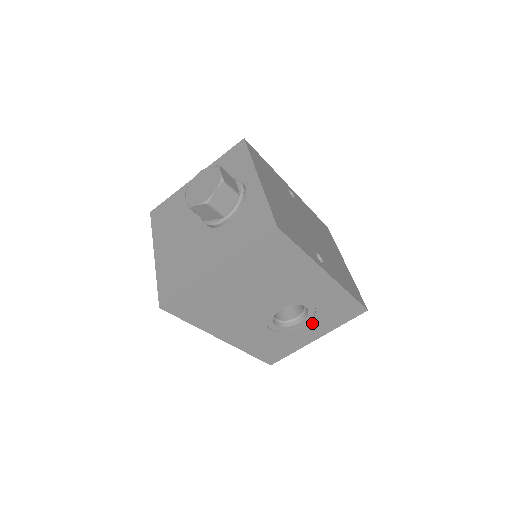
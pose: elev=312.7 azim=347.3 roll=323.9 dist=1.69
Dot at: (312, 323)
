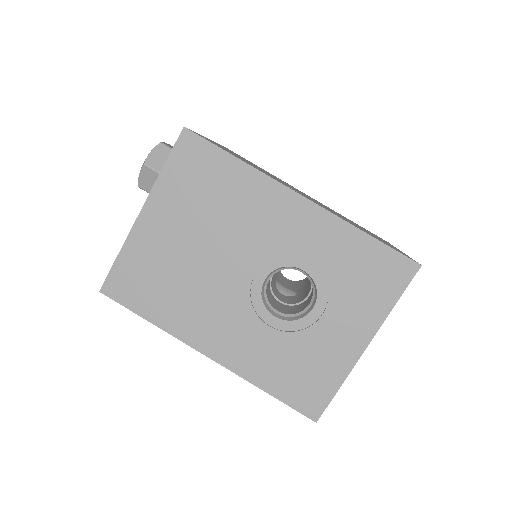
Dot at: (334, 307)
